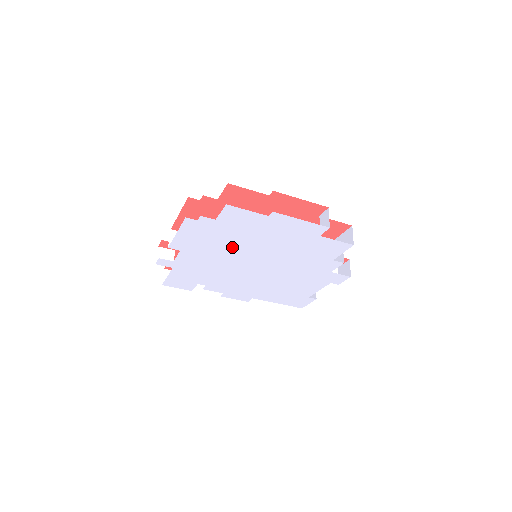
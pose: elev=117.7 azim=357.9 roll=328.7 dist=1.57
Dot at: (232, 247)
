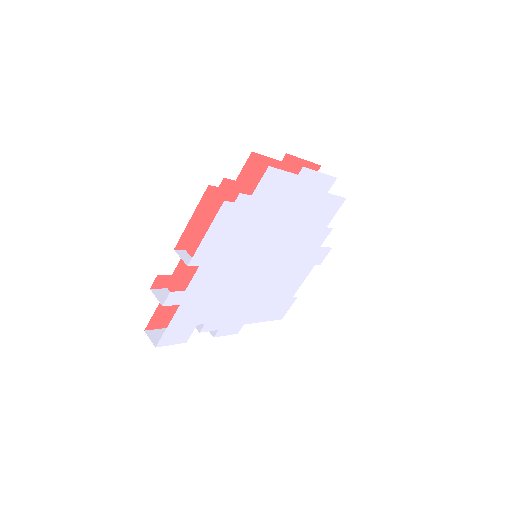
Dot at: (252, 239)
